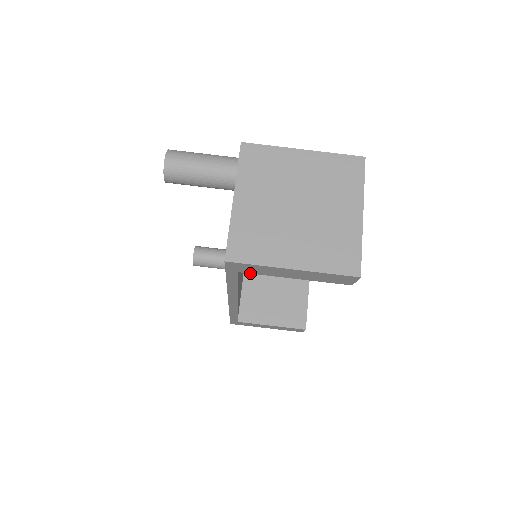
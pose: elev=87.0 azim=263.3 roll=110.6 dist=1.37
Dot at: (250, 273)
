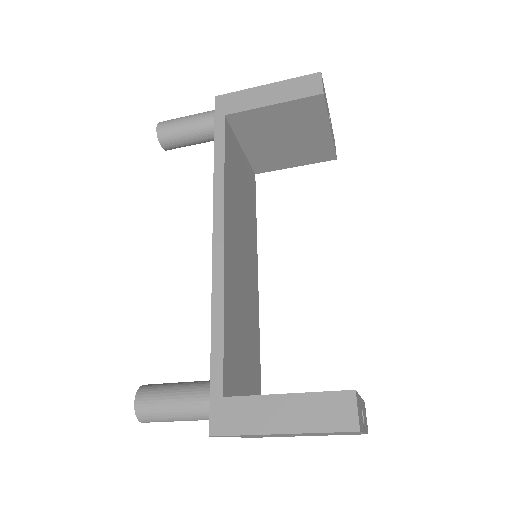
Dot at: occluded
